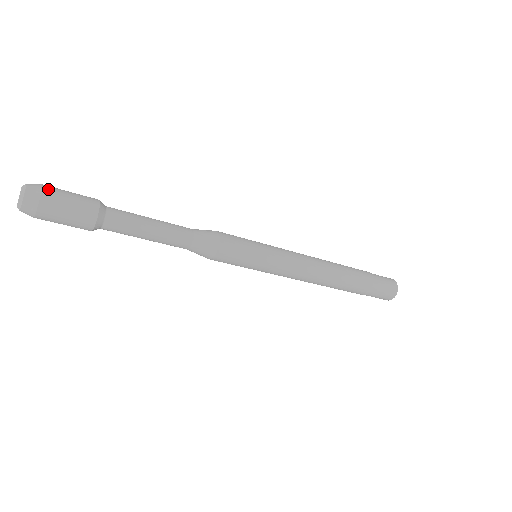
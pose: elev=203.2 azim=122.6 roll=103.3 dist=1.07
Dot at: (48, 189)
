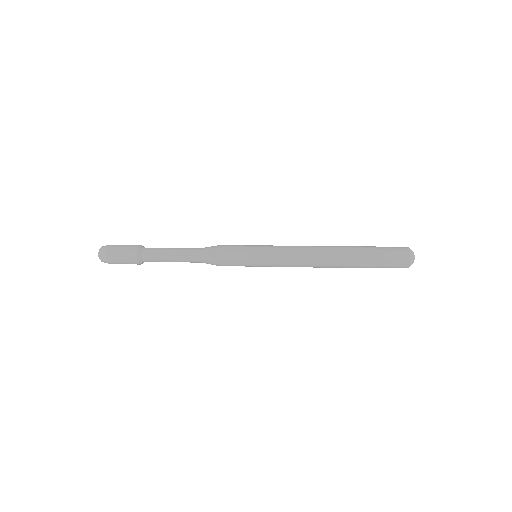
Dot at: (110, 247)
